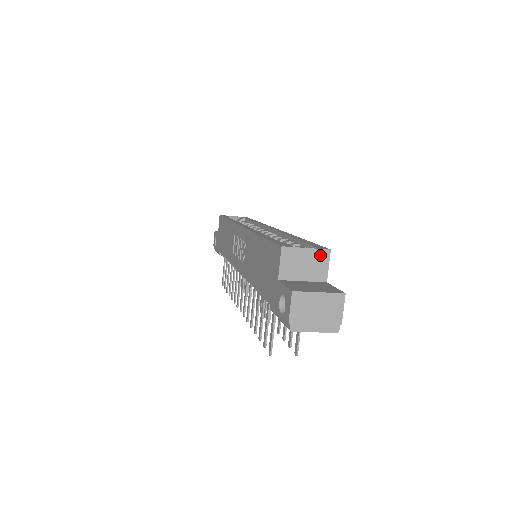
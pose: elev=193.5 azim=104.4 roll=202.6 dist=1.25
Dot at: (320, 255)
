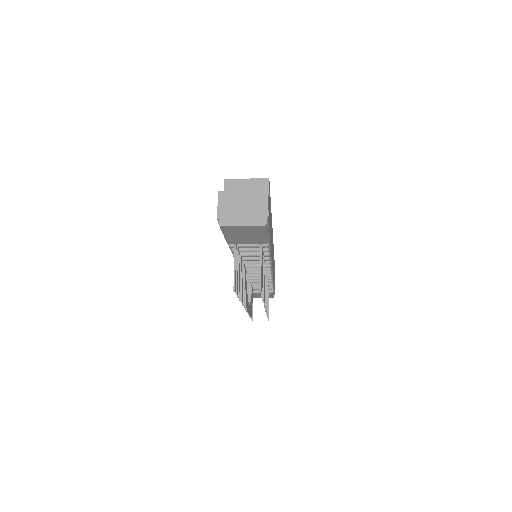
Dot at: (260, 183)
